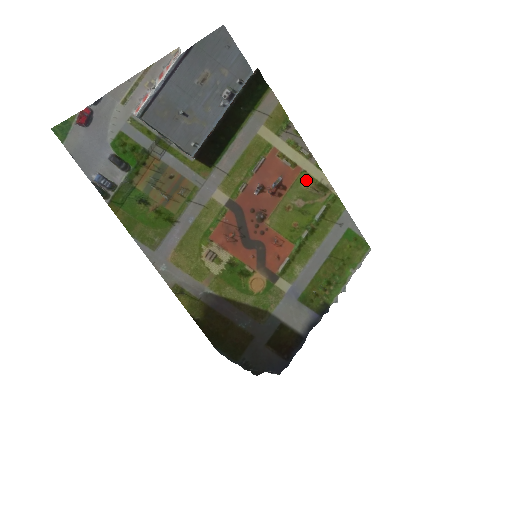
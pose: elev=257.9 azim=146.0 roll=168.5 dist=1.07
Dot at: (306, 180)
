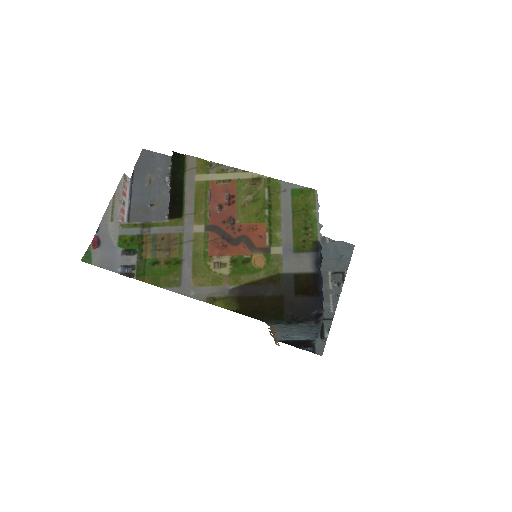
Dot at: (243, 183)
